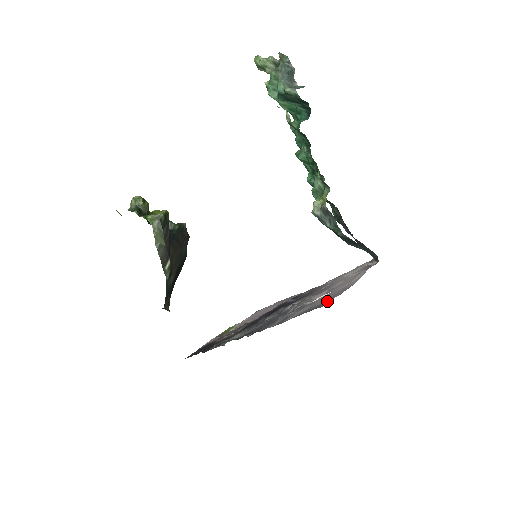
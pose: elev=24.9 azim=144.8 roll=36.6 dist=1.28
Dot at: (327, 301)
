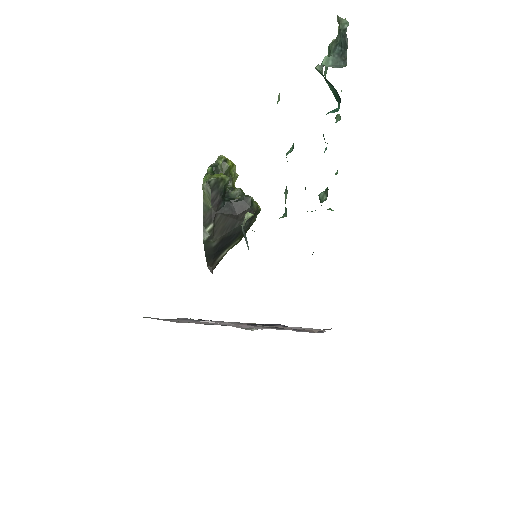
Dot at: (156, 318)
